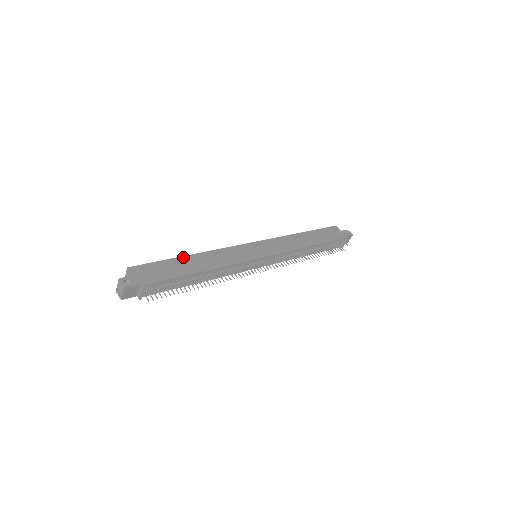
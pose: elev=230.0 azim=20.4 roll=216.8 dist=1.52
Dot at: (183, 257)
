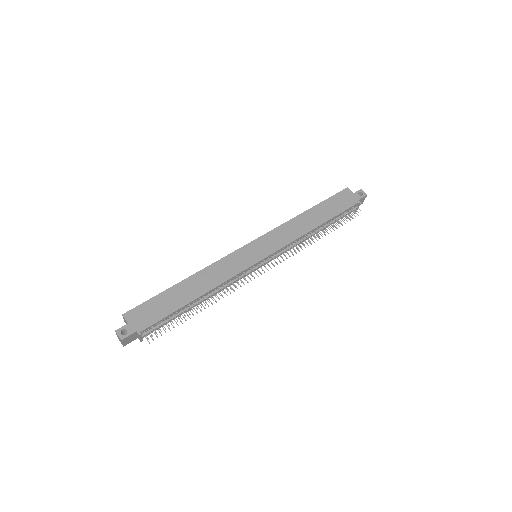
Dot at: (177, 285)
